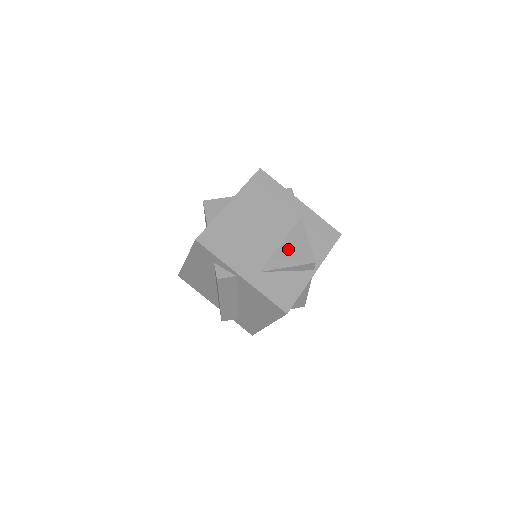
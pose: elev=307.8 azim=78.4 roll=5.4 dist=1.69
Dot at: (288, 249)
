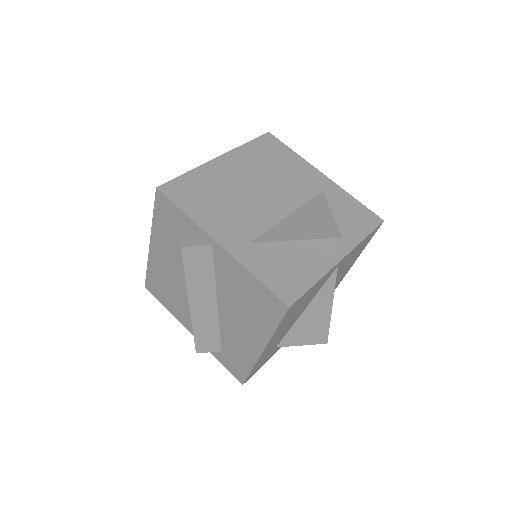
Dot at: (299, 221)
